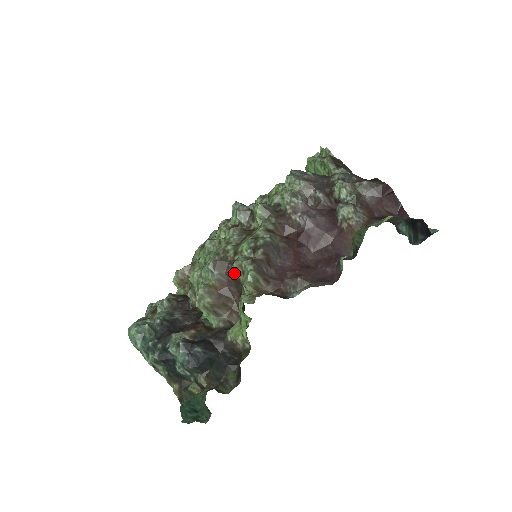
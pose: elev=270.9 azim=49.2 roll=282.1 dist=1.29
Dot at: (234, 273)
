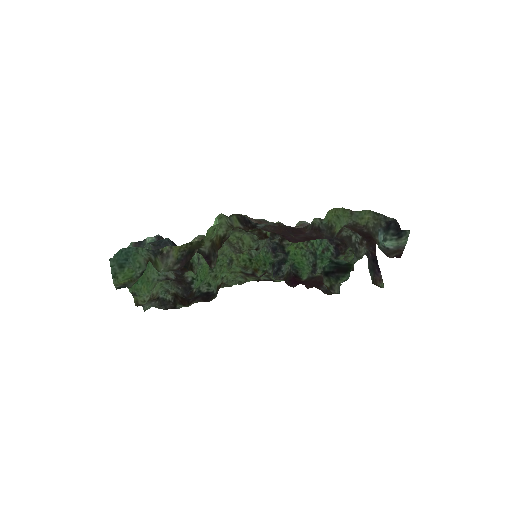
Dot at: occluded
